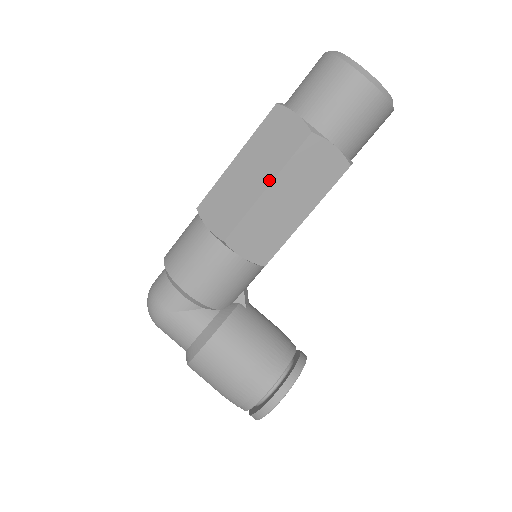
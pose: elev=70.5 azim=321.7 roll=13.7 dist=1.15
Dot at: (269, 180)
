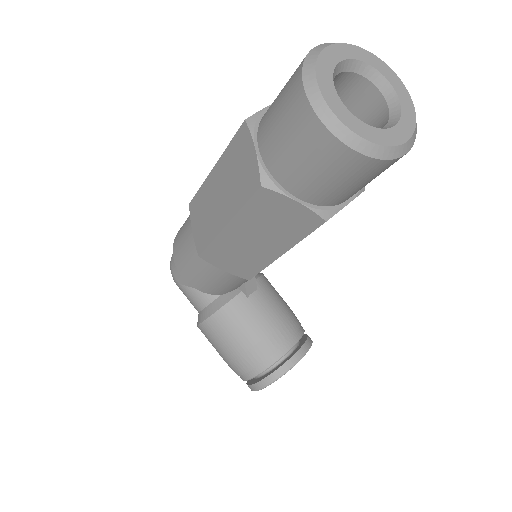
Dot at: (228, 218)
